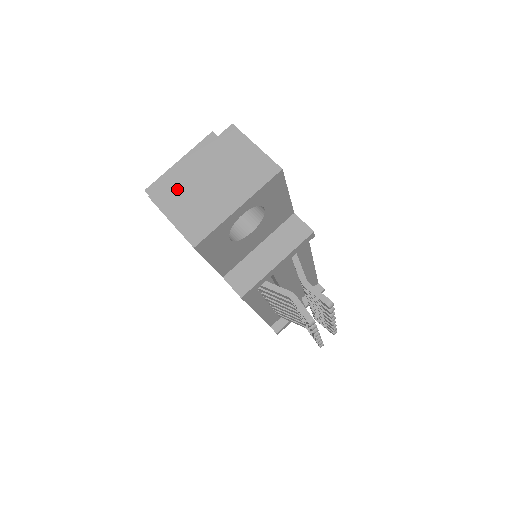
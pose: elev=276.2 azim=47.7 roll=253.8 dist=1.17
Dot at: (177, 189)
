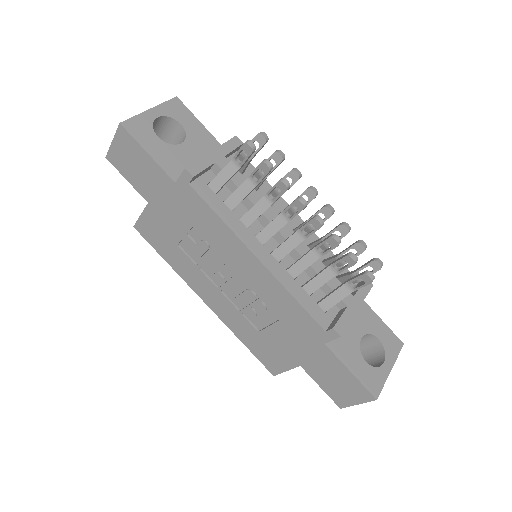
Dot at: occluded
